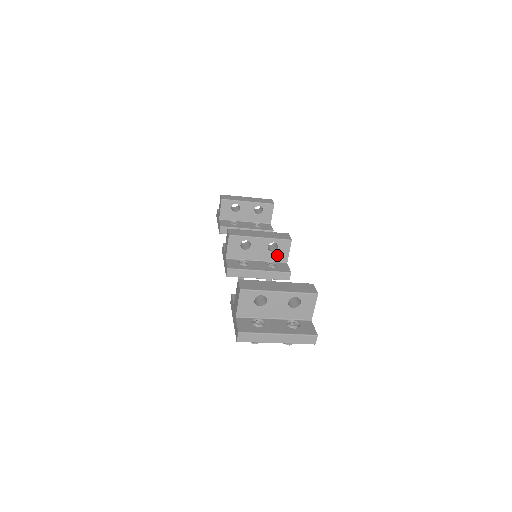
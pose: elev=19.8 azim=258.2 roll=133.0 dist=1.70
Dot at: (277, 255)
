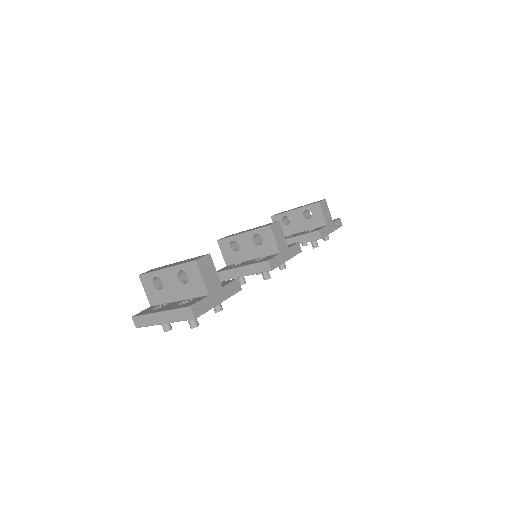
Dot at: (266, 247)
